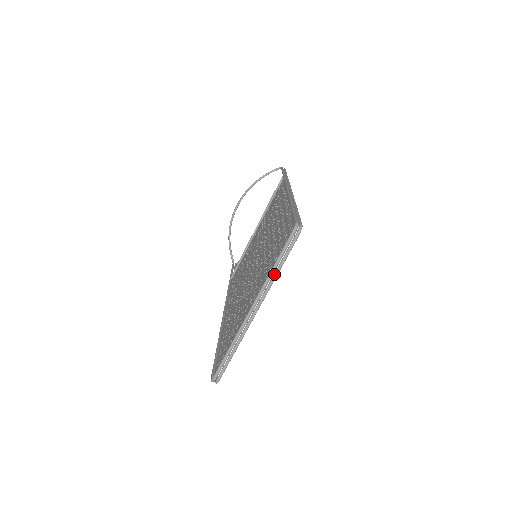
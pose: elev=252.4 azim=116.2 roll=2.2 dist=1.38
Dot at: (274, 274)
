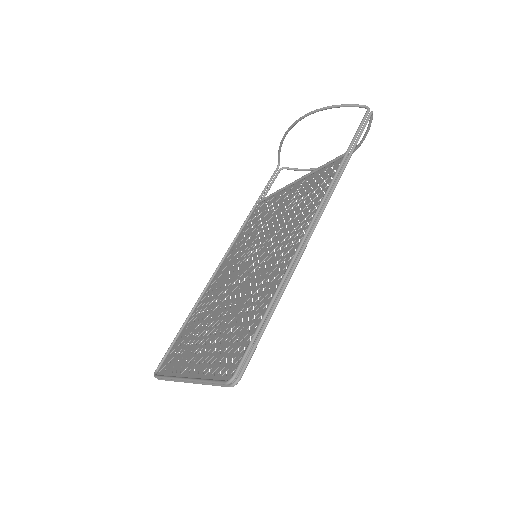
Dot at: (206, 383)
